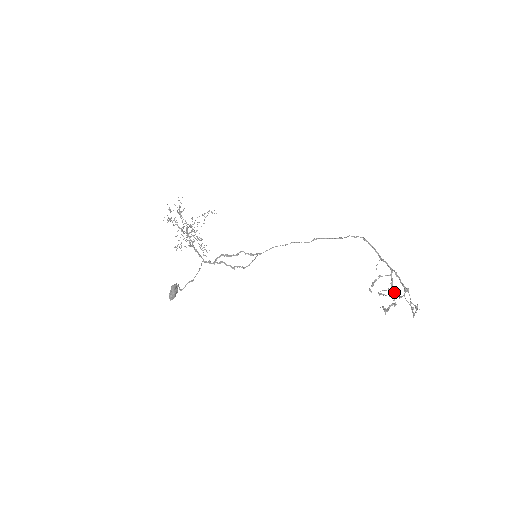
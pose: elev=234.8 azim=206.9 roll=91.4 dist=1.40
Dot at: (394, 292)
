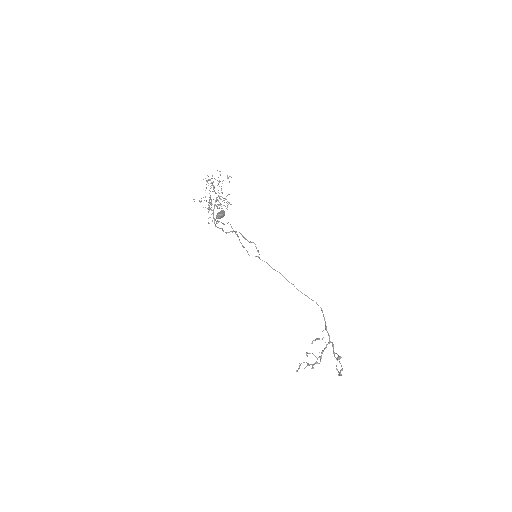
Dot at: occluded
